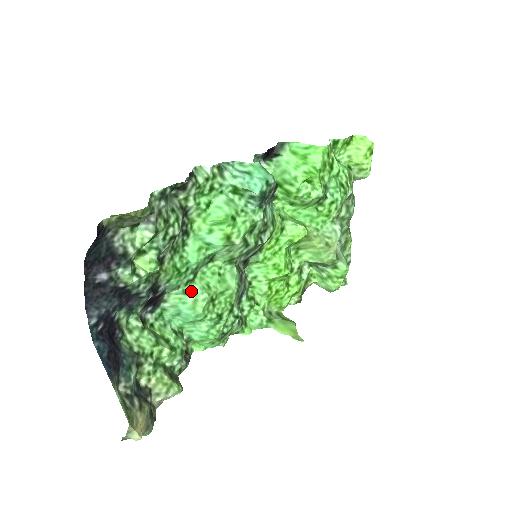
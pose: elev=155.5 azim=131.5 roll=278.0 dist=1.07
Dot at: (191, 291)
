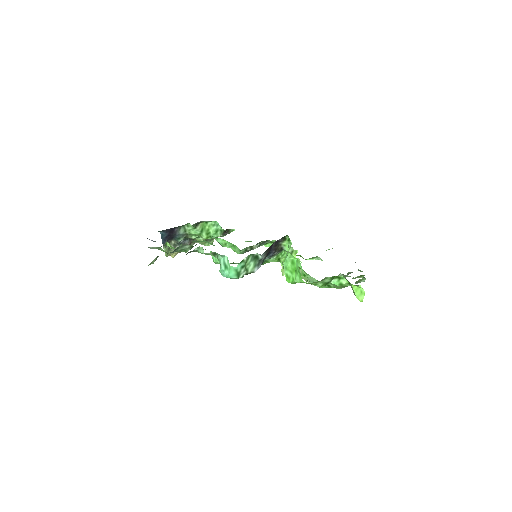
Dot at: (217, 239)
